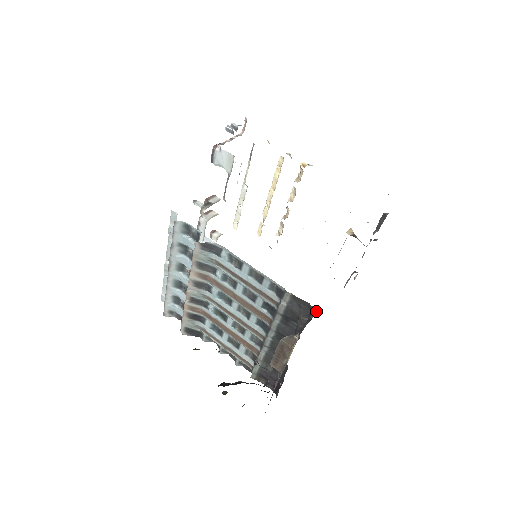
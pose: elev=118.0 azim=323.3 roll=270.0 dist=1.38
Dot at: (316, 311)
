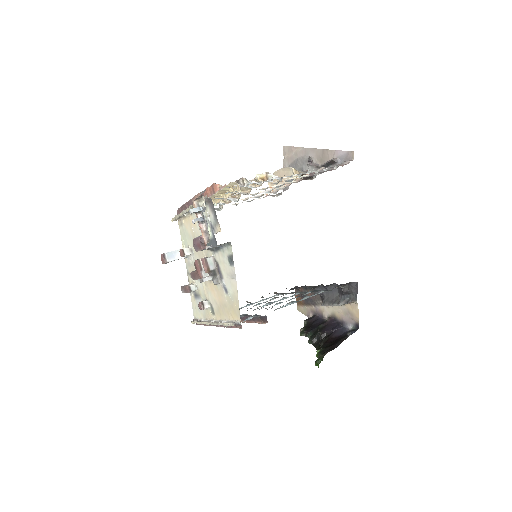
Dot at: (356, 282)
